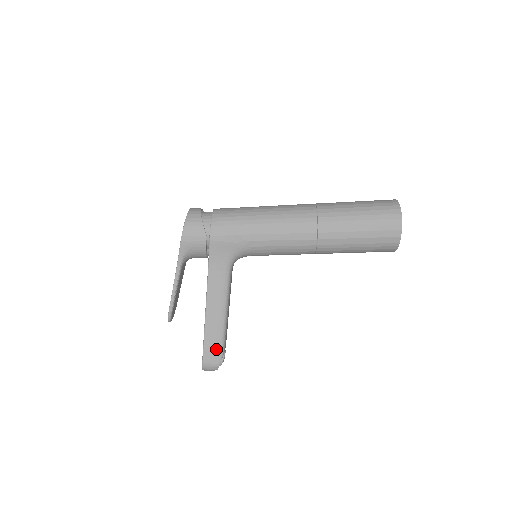
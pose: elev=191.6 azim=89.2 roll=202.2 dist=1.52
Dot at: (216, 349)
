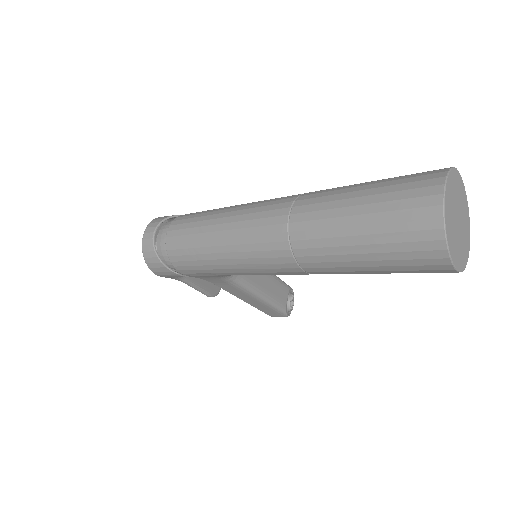
Dot at: (275, 312)
